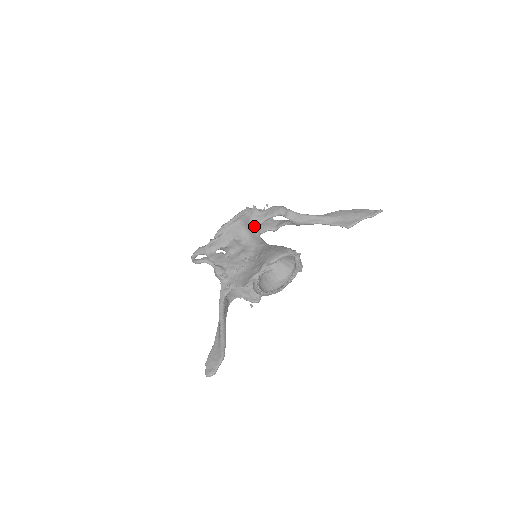
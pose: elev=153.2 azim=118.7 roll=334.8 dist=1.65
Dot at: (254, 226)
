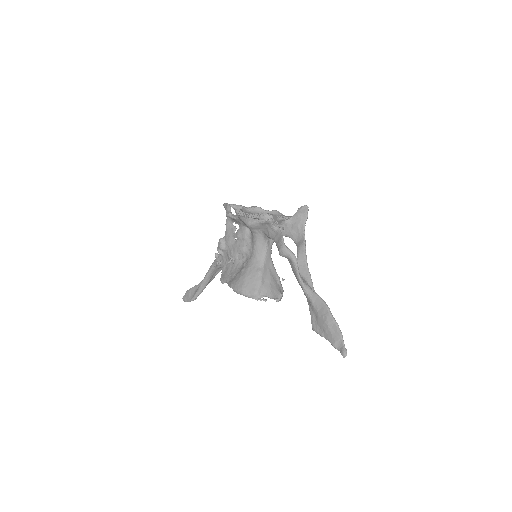
Dot at: (265, 234)
